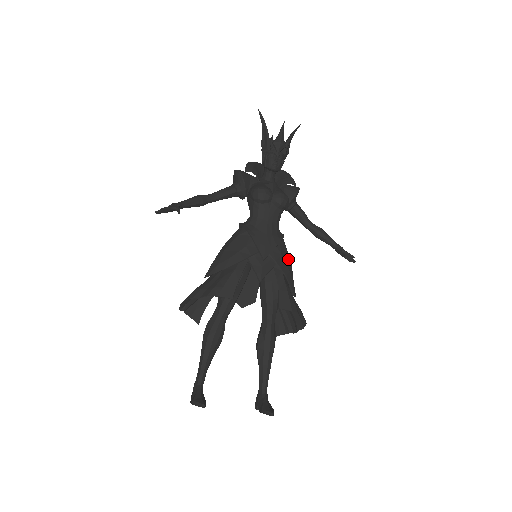
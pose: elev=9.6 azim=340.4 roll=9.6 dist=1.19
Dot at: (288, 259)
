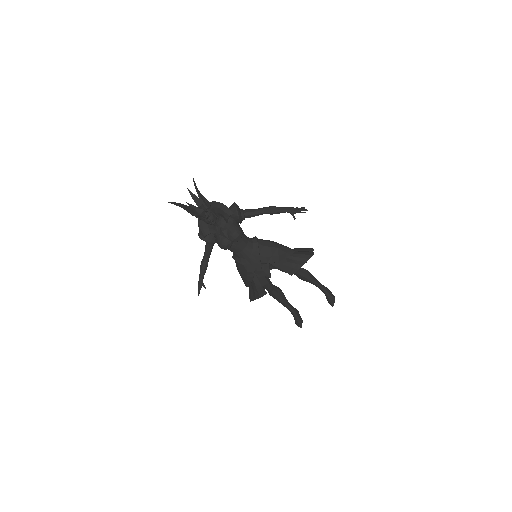
Dot at: (272, 250)
